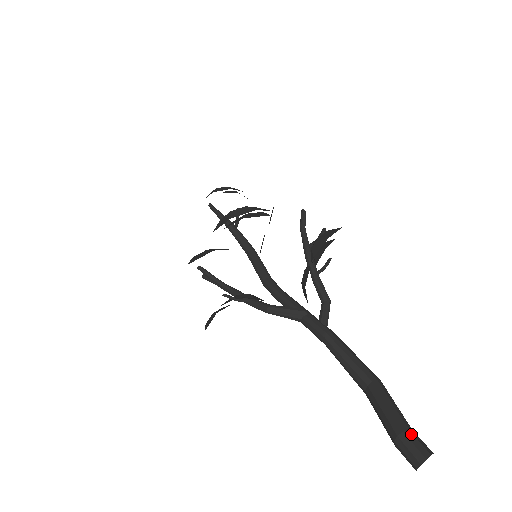
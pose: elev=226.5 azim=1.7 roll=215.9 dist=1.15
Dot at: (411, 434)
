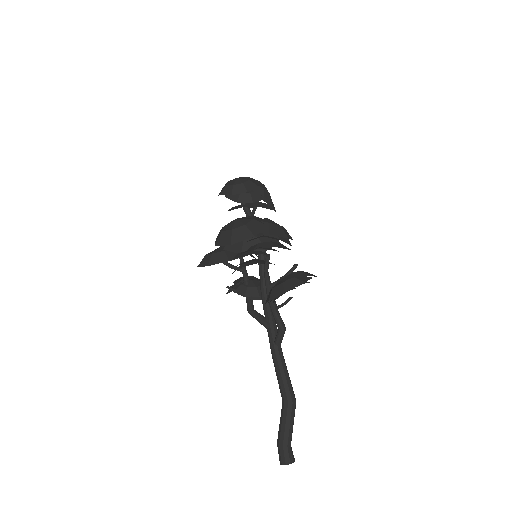
Dot at: (282, 448)
